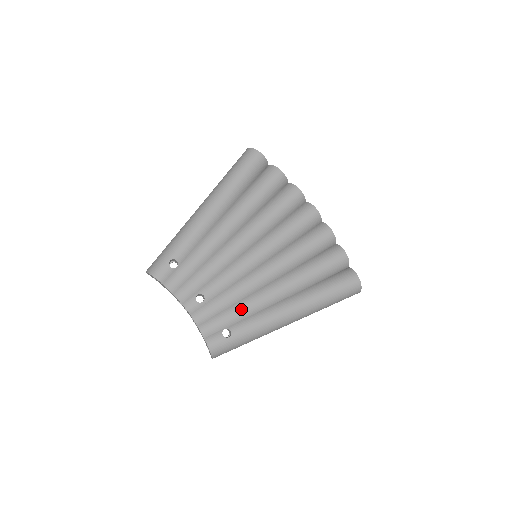
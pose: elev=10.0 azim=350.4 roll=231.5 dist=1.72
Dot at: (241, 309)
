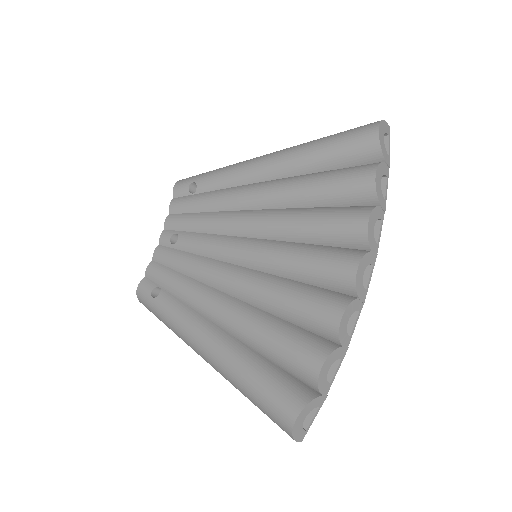
Dot at: (182, 285)
